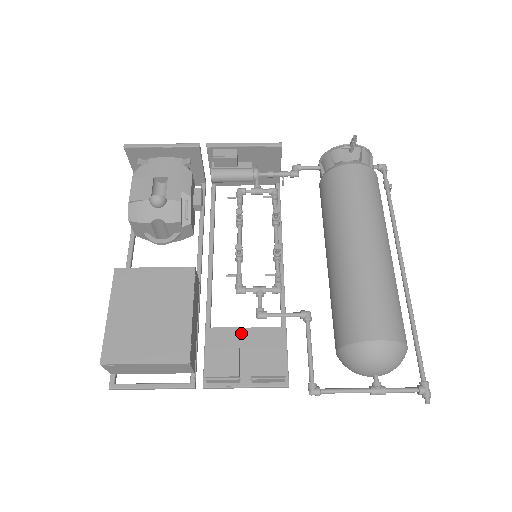
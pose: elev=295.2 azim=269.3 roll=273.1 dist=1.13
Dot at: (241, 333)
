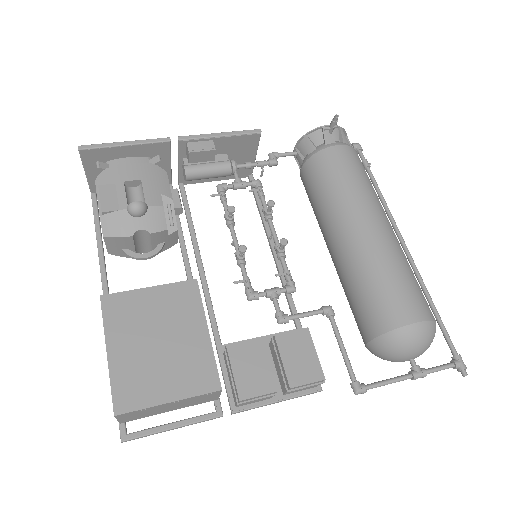
Dot at: occluded
